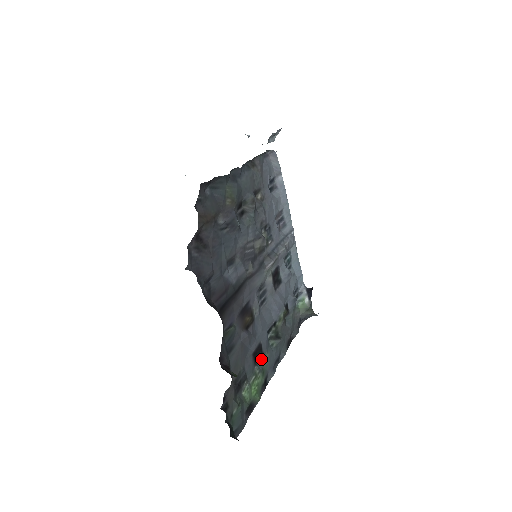
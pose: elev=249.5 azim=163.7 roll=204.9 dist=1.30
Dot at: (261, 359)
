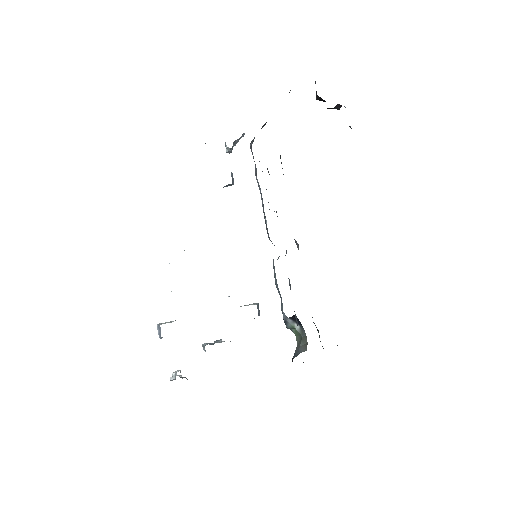
Dot at: occluded
